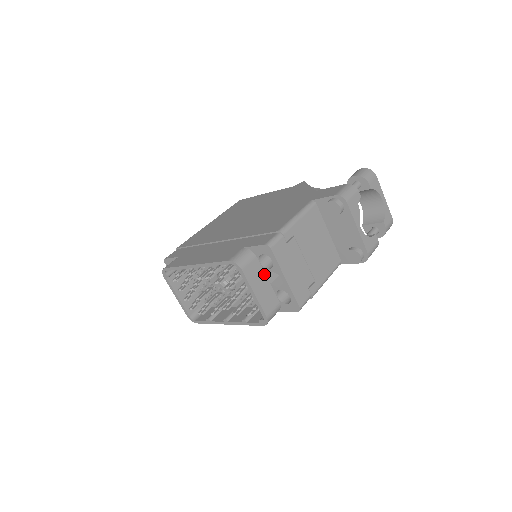
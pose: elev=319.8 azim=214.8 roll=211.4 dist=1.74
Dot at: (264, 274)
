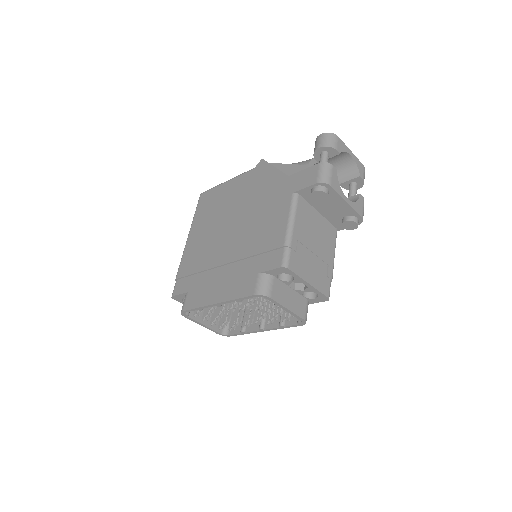
Dot at: (286, 286)
